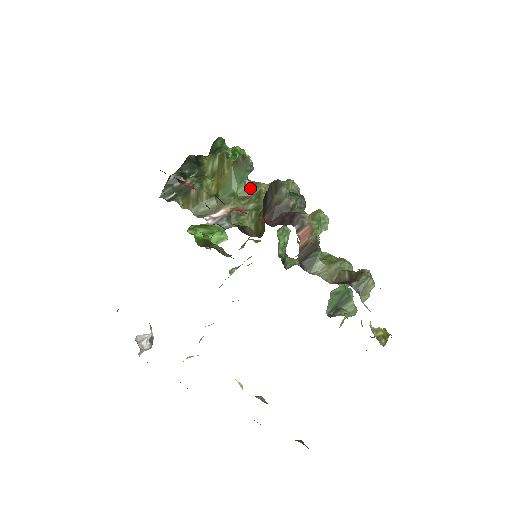
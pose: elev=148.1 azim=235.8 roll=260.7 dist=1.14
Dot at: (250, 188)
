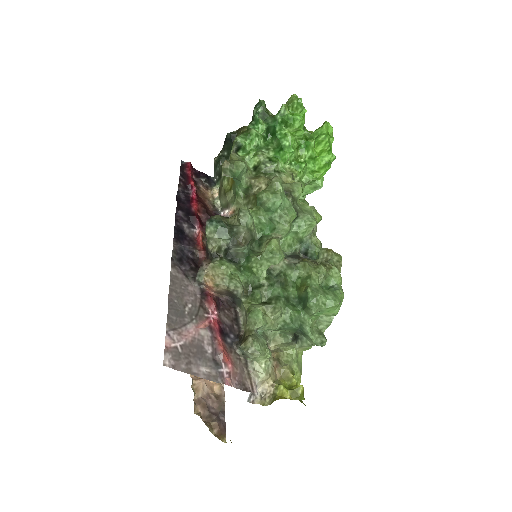
Dot at: (247, 188)
